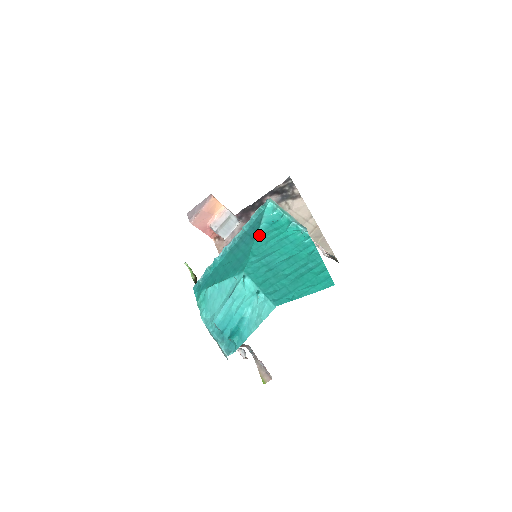
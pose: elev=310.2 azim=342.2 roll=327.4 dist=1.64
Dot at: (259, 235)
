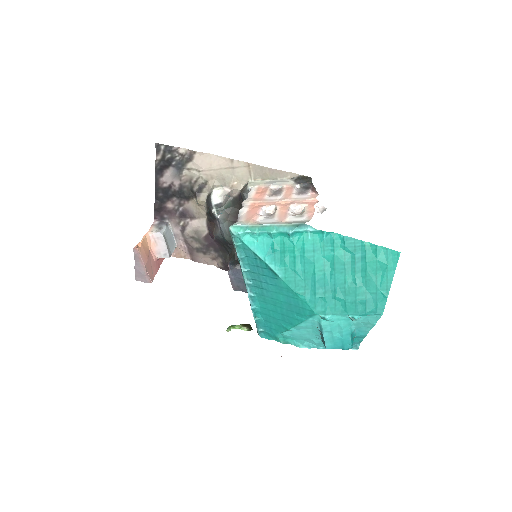
Dot at: (279, 272)
